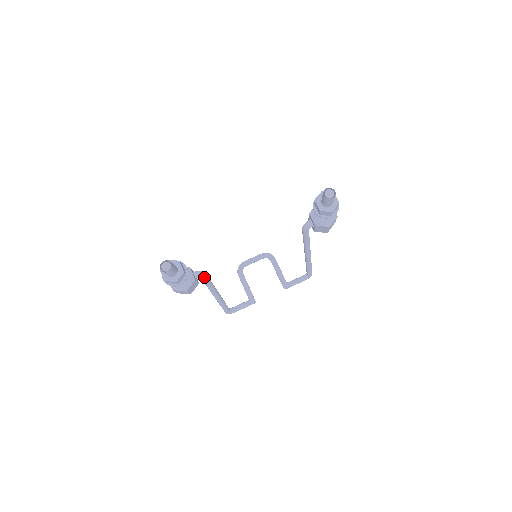
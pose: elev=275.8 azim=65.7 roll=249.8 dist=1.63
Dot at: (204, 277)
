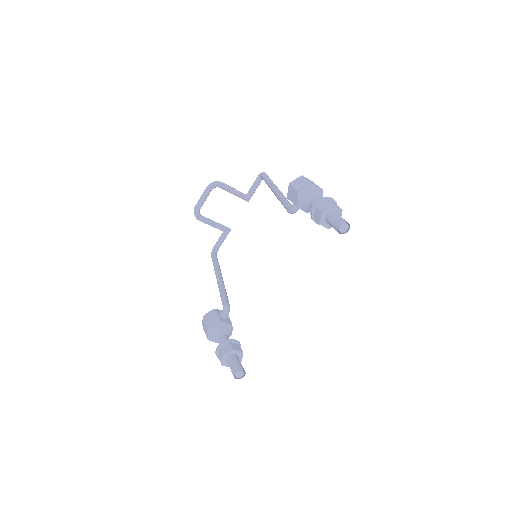
Dot at: (229, 308)
